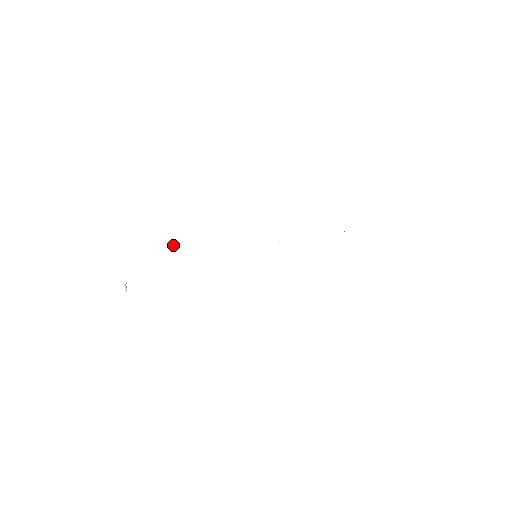
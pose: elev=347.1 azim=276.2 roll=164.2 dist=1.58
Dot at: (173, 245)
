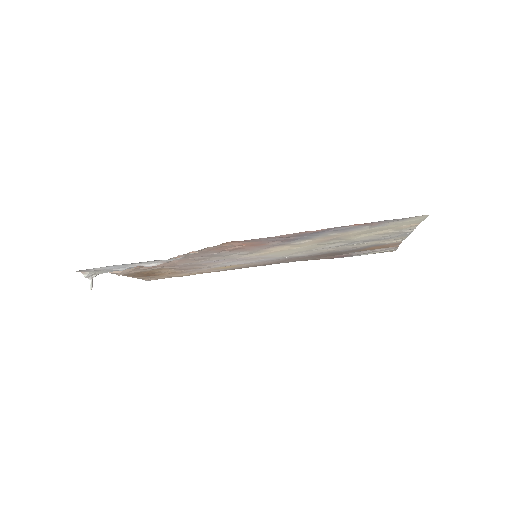
Dot at: (159, 271)
